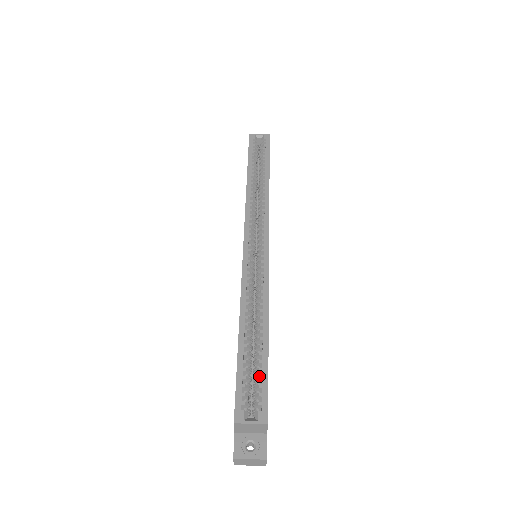
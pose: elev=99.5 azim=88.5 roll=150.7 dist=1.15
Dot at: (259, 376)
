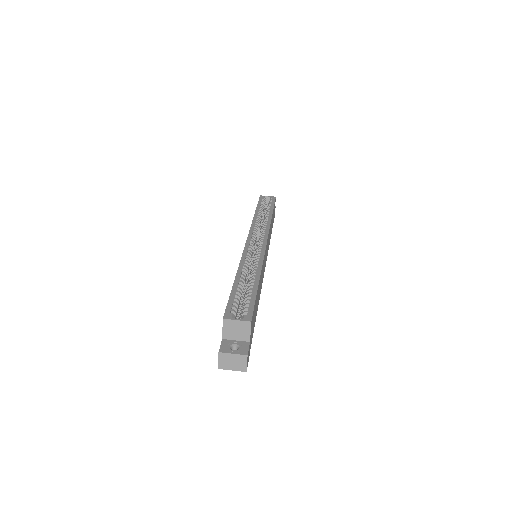
Dot at: (248, 299)
